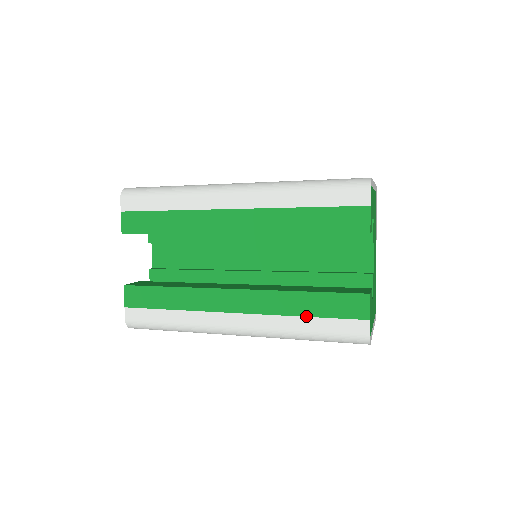
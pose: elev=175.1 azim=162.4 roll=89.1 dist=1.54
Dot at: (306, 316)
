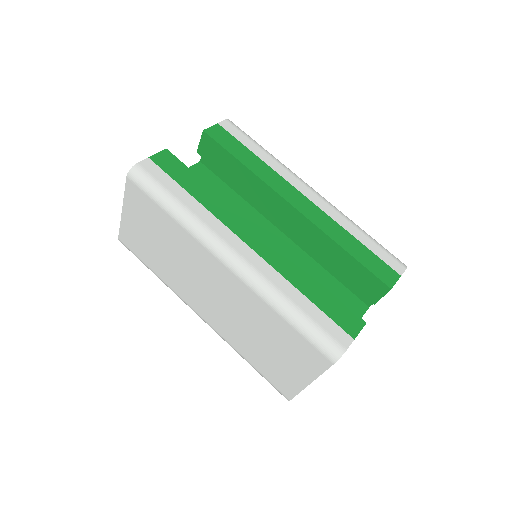
Dot at: (304, 294)
